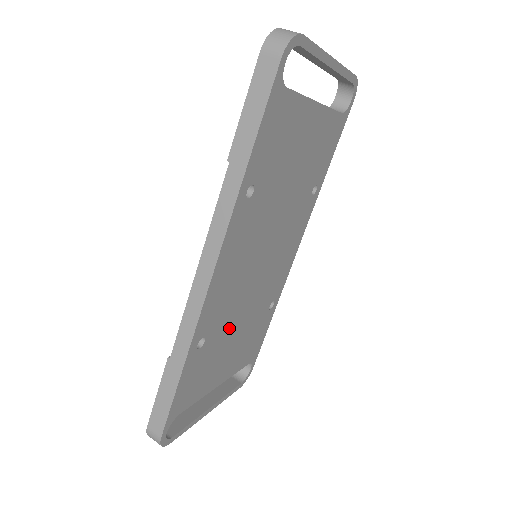
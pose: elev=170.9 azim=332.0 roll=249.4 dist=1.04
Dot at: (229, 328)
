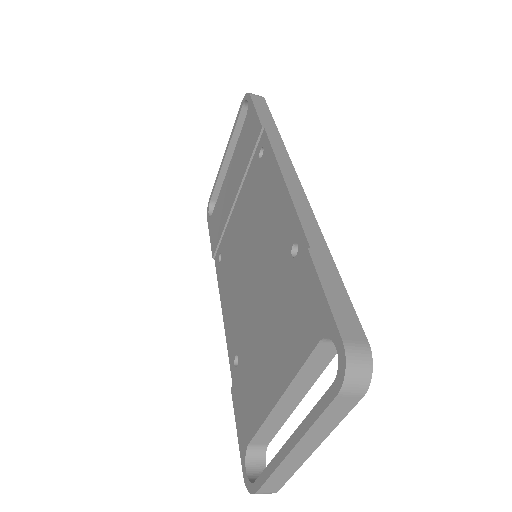
Dot at: occluded
